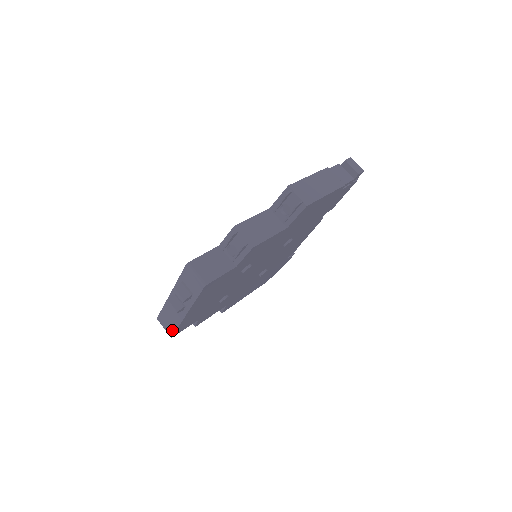
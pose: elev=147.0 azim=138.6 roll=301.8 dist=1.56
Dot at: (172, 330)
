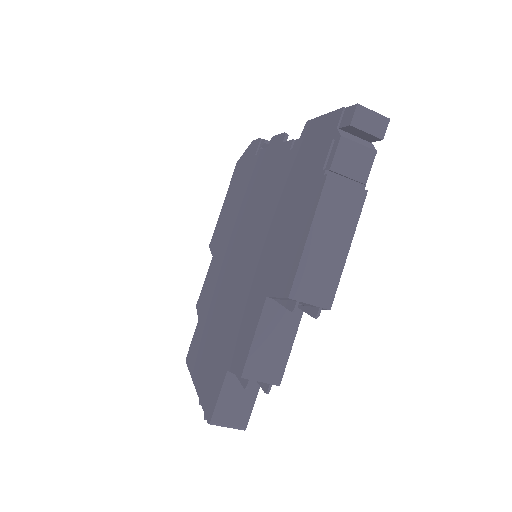
Dot at: occluded
